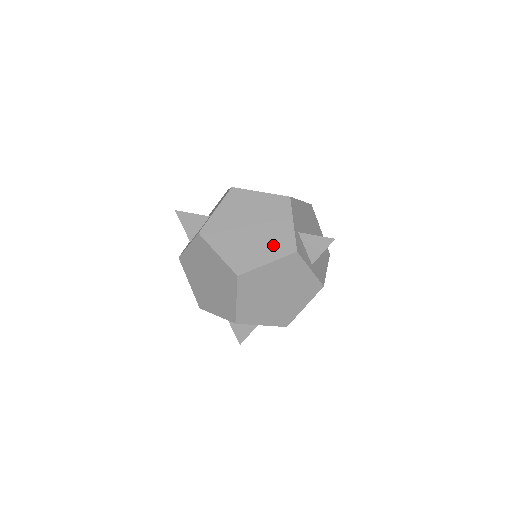
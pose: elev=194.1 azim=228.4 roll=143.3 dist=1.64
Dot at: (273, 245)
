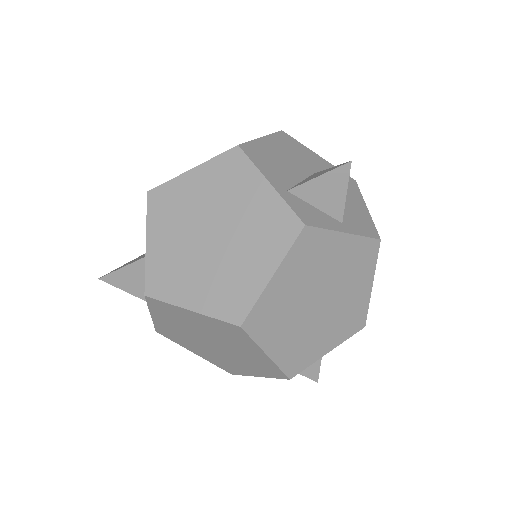
Dot at: (262, 240)
